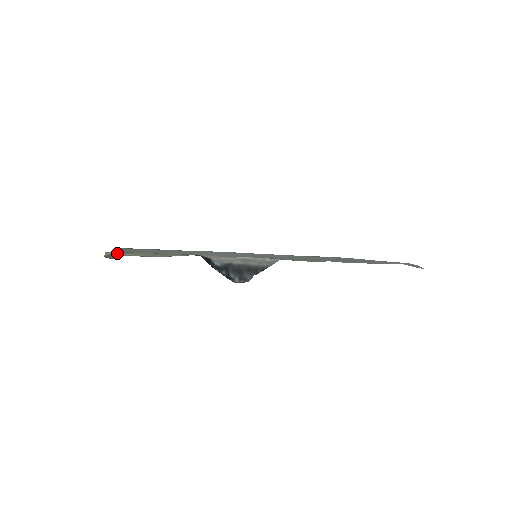
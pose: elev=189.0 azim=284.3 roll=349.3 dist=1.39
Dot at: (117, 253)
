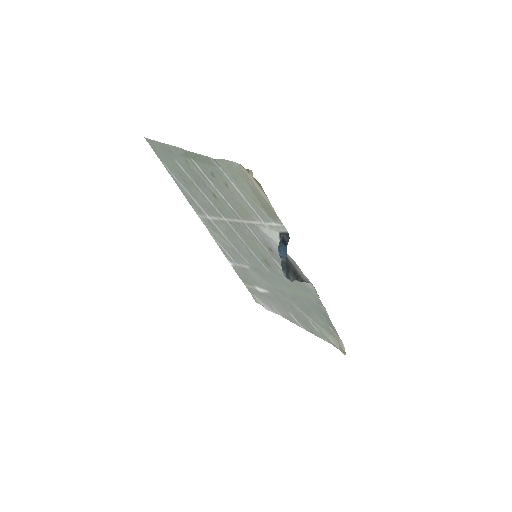
Dot at: (246, 173)
